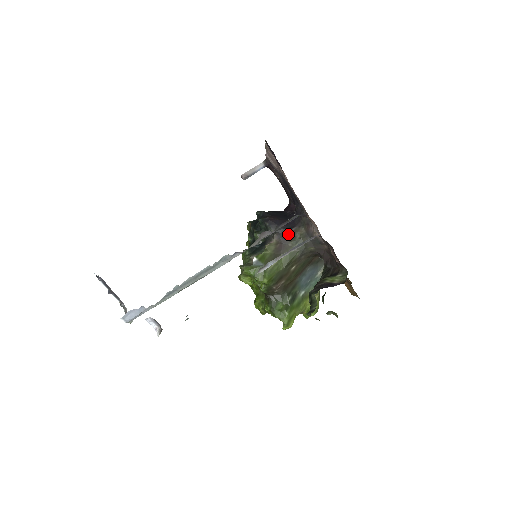
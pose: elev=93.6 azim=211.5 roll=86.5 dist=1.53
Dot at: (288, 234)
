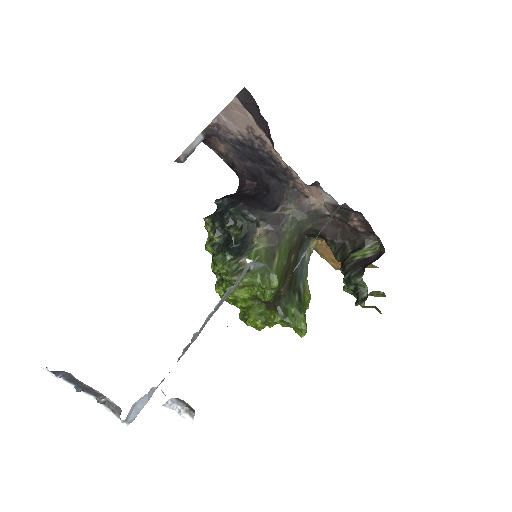
Dot at: (276, 217)
